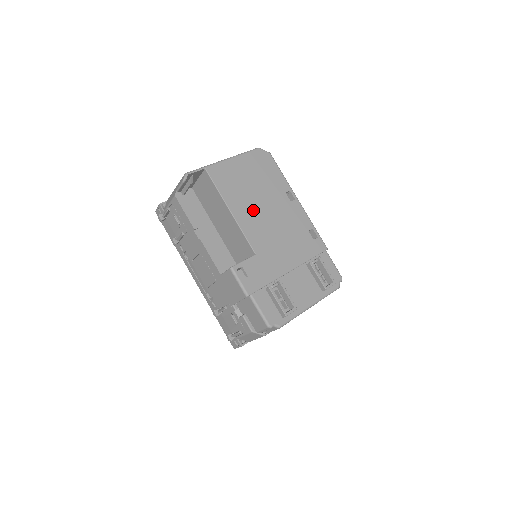
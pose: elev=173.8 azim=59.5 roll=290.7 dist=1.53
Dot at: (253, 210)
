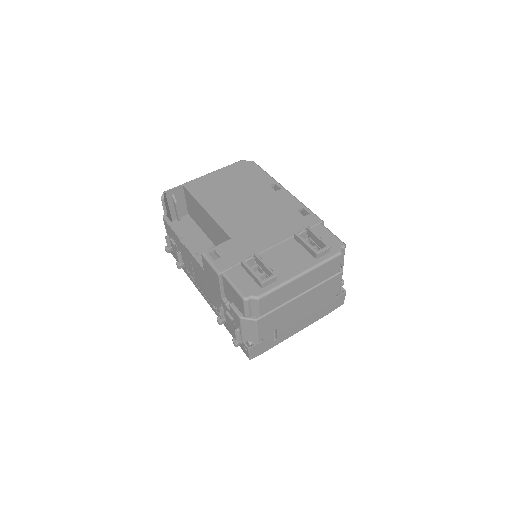
Dot at: (231, 205)
